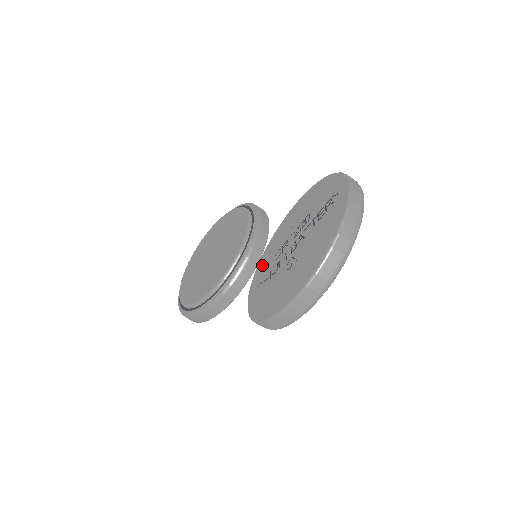
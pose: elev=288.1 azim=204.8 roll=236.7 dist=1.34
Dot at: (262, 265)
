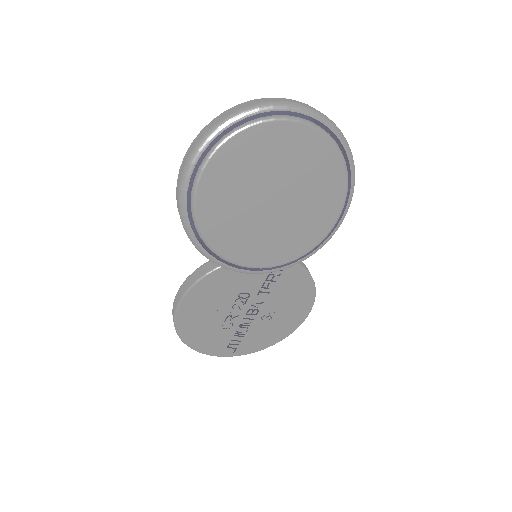
Dot at: occluded
